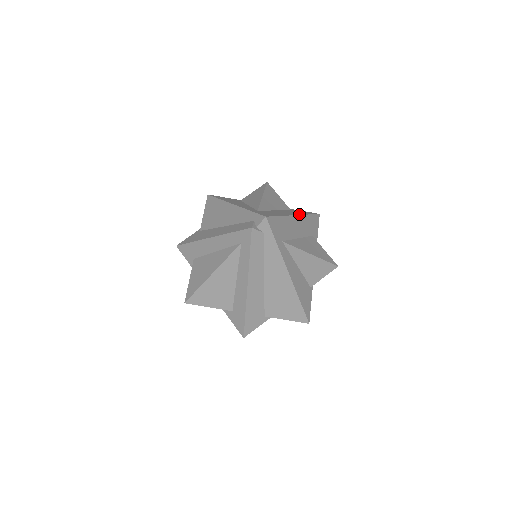
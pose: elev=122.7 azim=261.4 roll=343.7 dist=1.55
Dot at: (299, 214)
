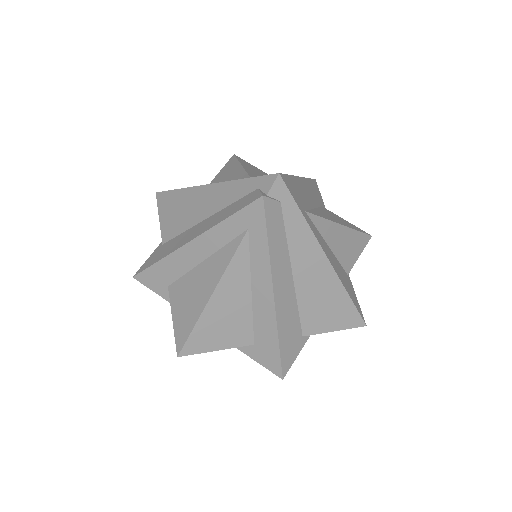
Dot at: occluded
